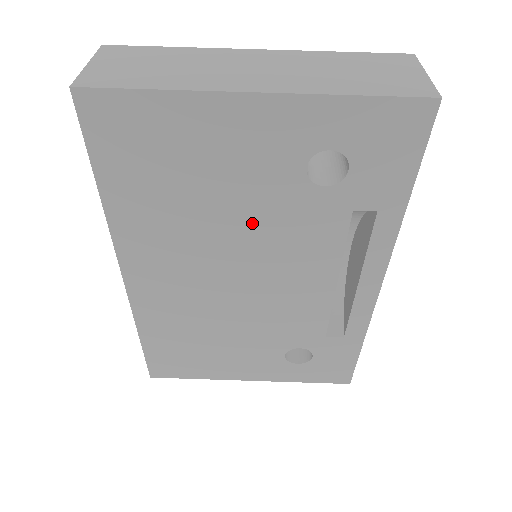
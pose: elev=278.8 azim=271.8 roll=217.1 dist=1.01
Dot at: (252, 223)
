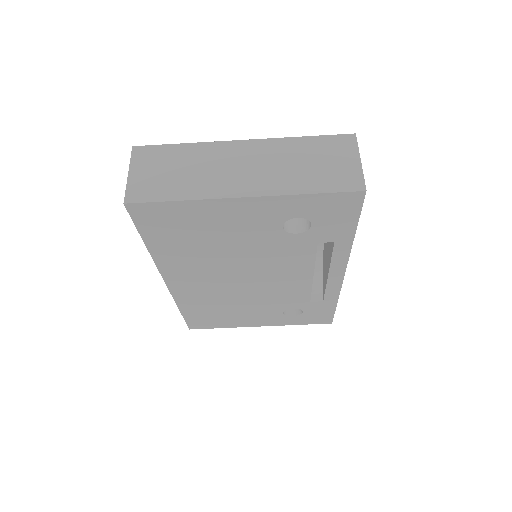
Dot at: (250, 253)
